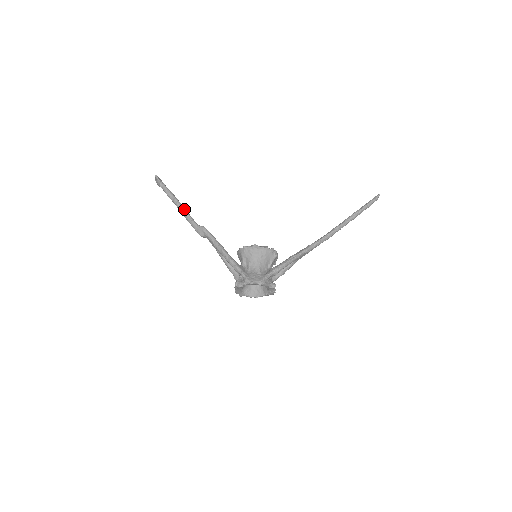
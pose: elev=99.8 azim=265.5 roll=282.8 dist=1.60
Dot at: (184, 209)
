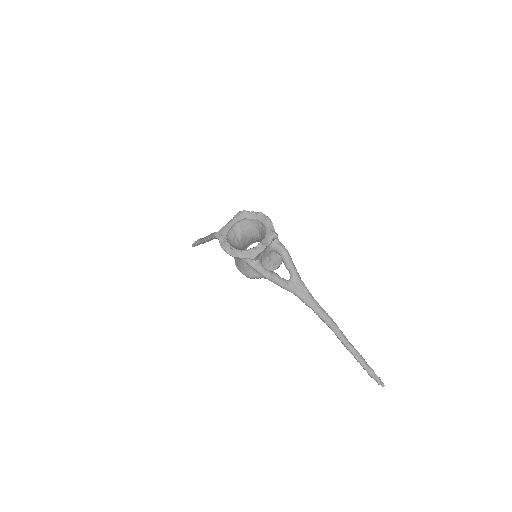
Dot at: occluded
